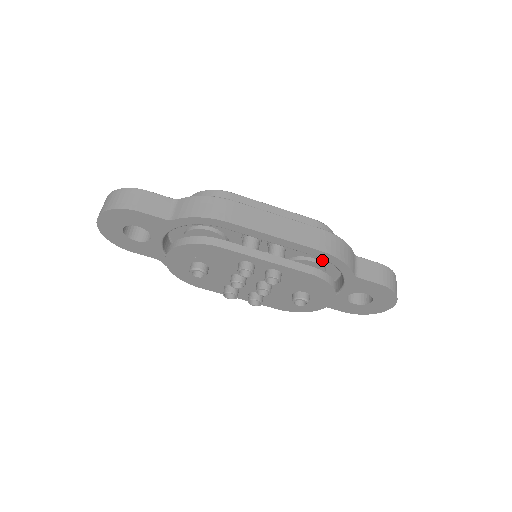
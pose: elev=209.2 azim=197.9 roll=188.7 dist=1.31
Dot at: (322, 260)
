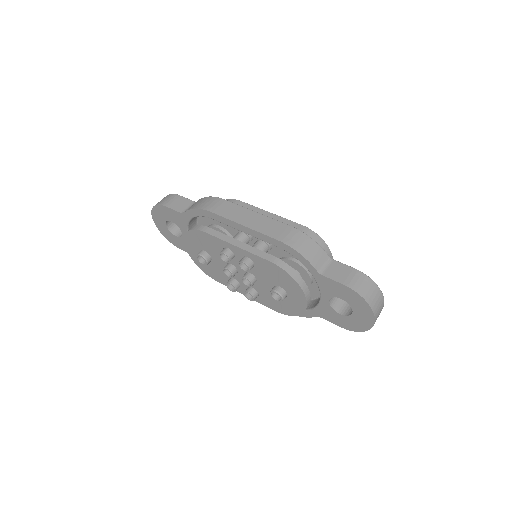
Dot at: occluded
